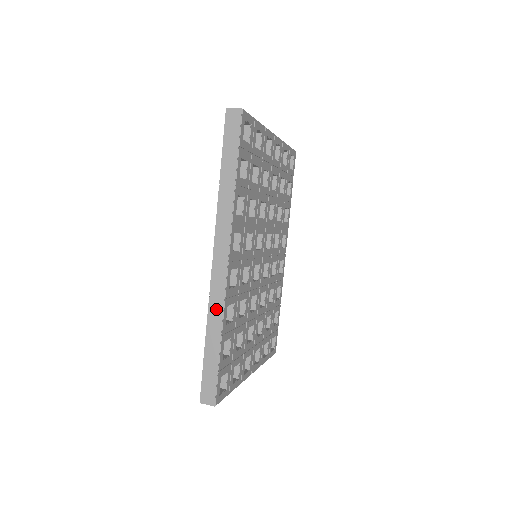
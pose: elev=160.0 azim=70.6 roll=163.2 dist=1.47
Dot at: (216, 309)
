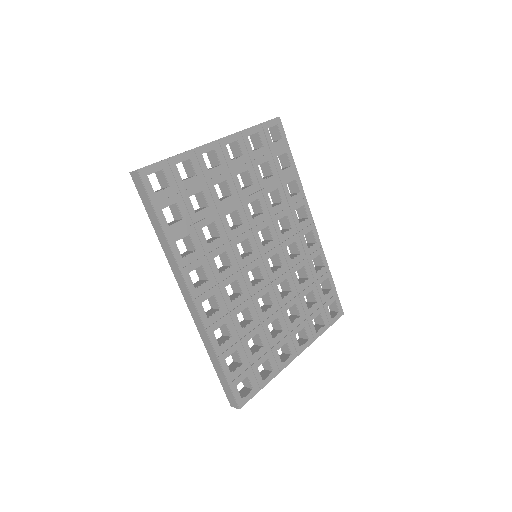
Dot at: (204, 337)
